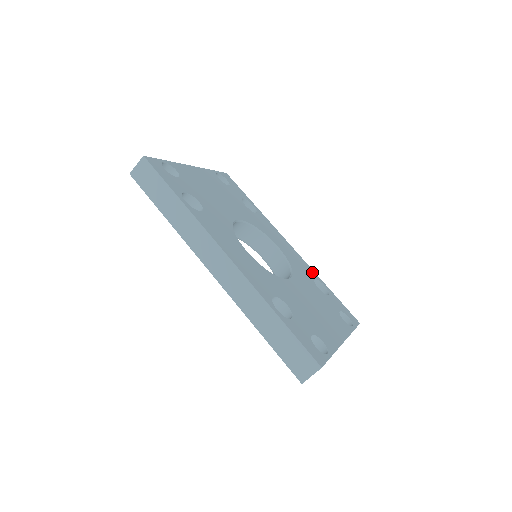
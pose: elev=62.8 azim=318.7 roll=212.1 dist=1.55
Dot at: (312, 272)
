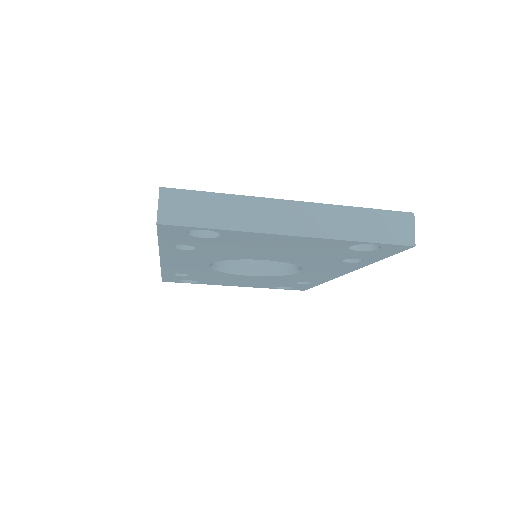
Dot at: occluded
